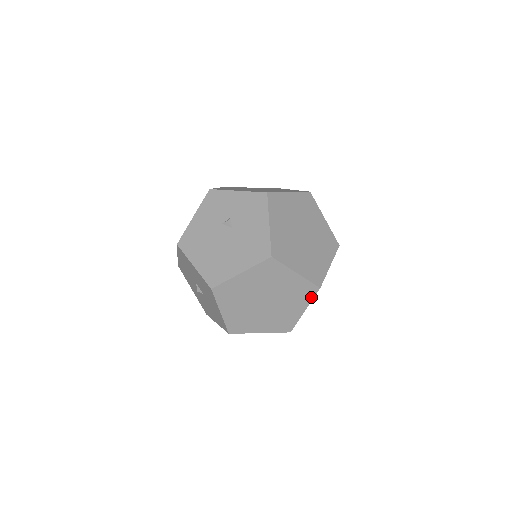
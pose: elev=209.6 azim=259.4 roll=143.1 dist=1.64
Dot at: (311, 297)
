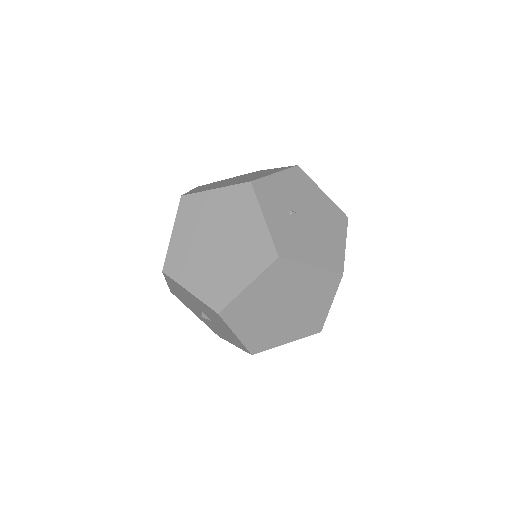
Dot at: (253, 198)
